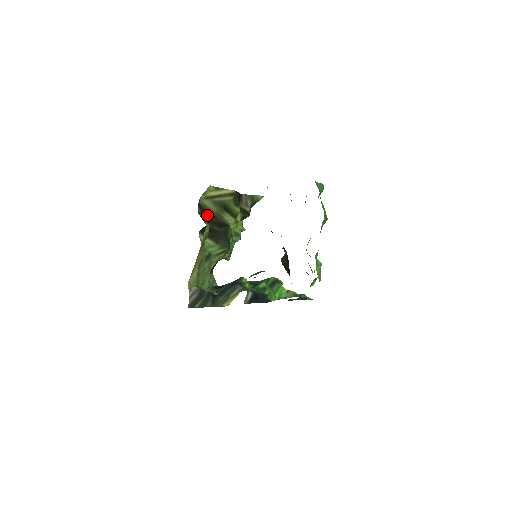
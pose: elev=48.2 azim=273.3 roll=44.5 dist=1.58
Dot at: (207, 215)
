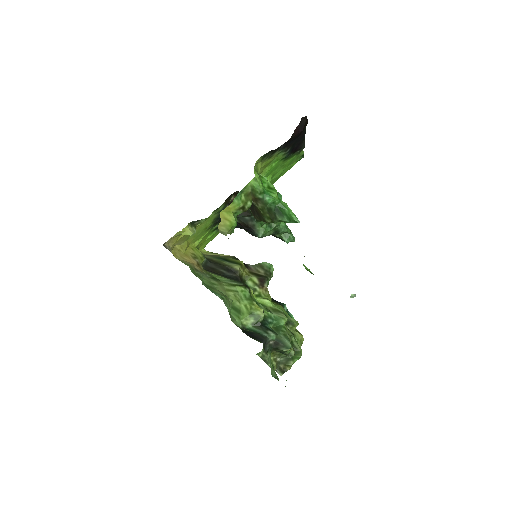
Dot at: occluded
